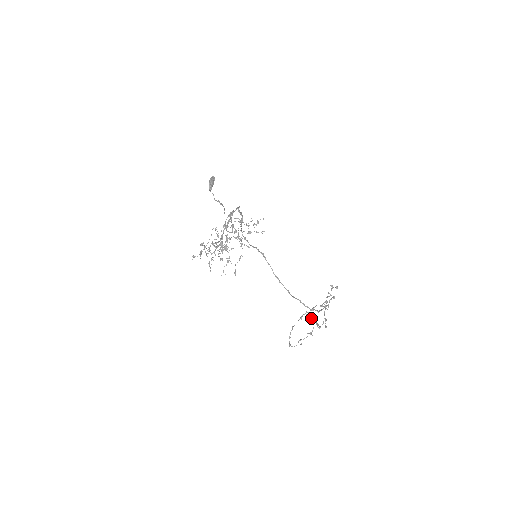
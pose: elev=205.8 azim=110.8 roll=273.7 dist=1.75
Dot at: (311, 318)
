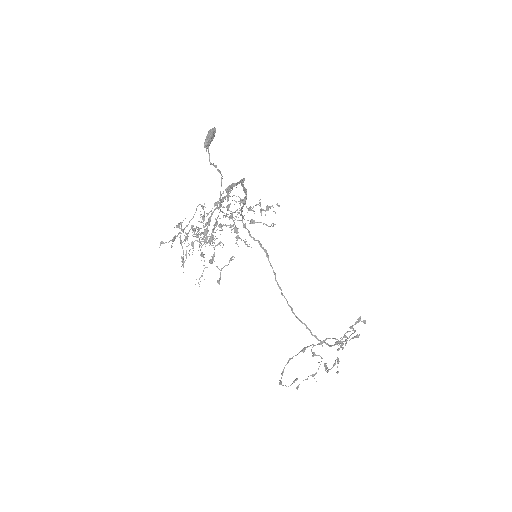
Dot at: (318, 355)
